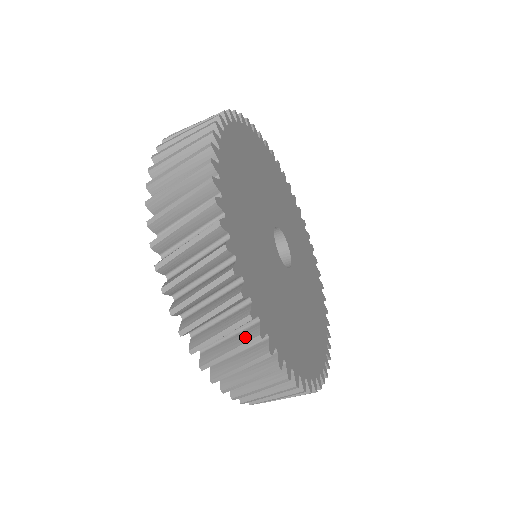
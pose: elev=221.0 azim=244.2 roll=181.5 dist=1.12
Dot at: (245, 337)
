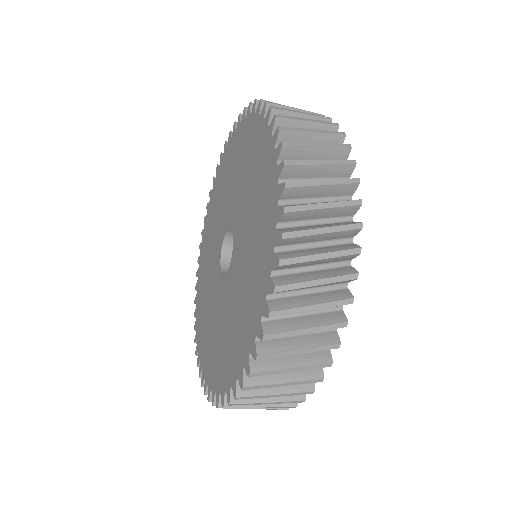
Dot at: occluded
